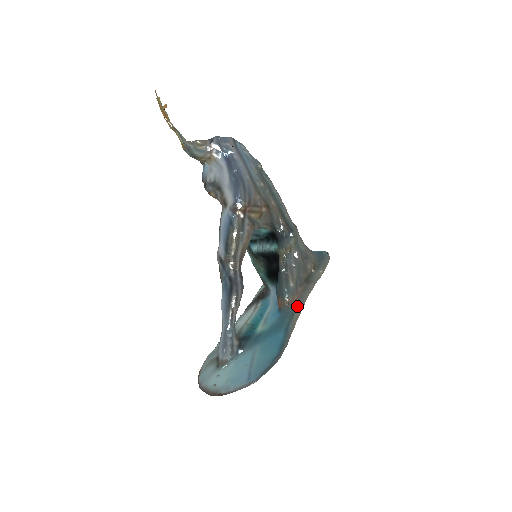
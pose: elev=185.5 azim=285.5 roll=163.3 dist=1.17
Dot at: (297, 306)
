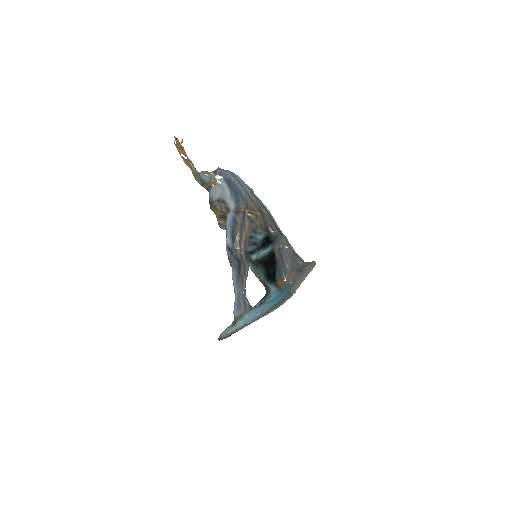
Dot at: (294, 283)
